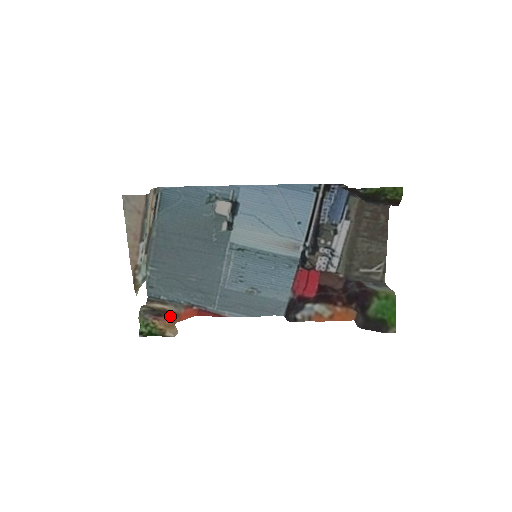
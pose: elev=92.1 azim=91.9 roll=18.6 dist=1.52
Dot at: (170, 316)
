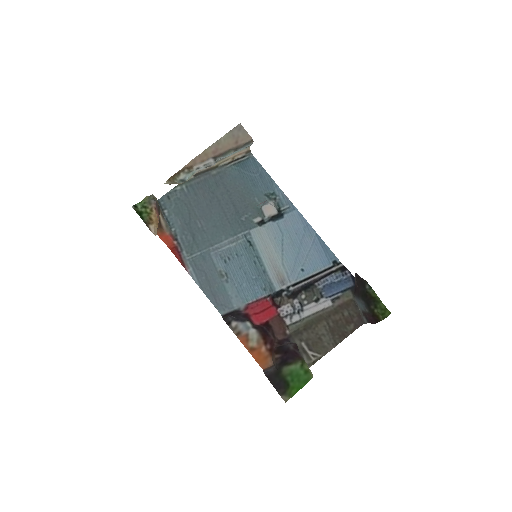
Dot at: (159, 225)
